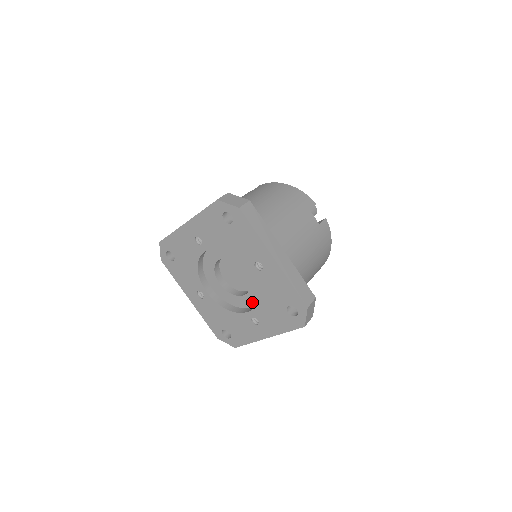
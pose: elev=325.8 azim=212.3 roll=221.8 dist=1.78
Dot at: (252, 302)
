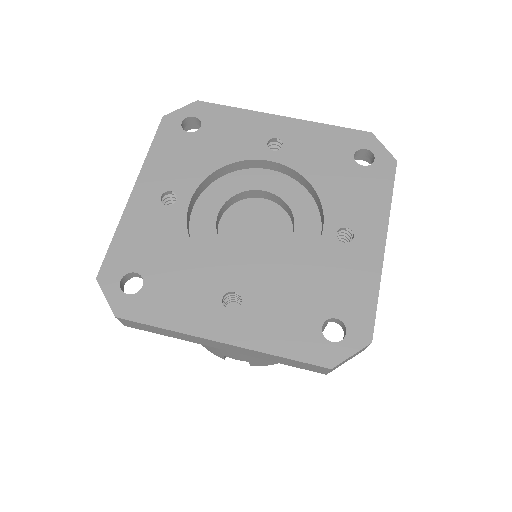
Dot at: (313, 230)
